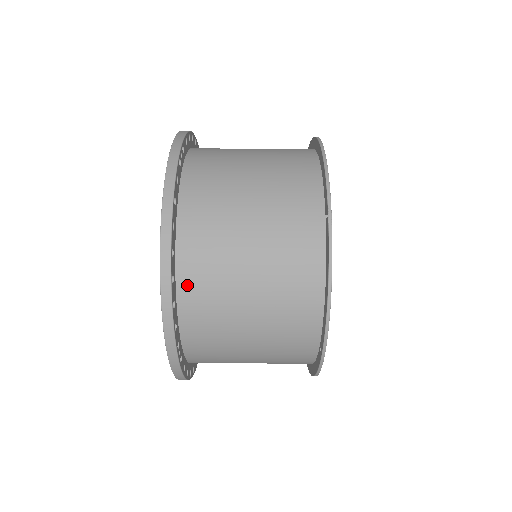
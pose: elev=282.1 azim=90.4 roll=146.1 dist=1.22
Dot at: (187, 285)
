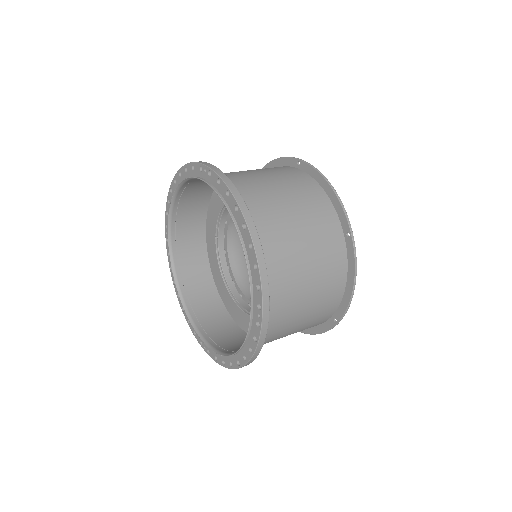
Dot at: occluded
